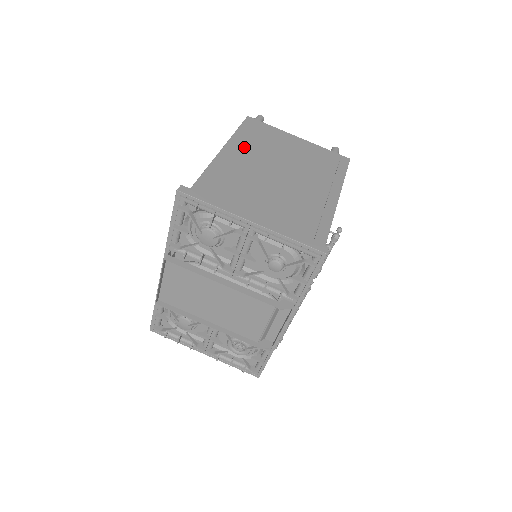
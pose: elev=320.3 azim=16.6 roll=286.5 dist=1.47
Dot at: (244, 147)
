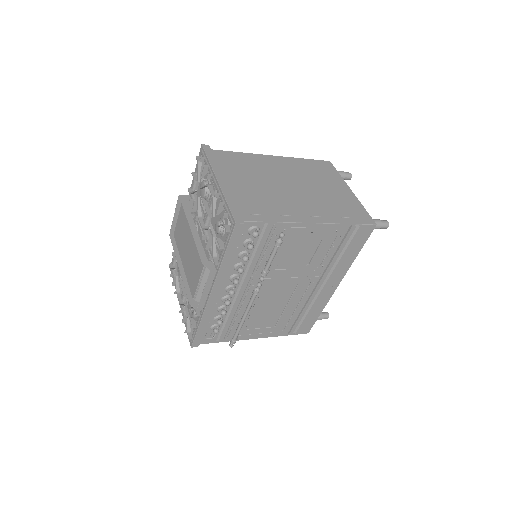
Dot at: (291, 165)
